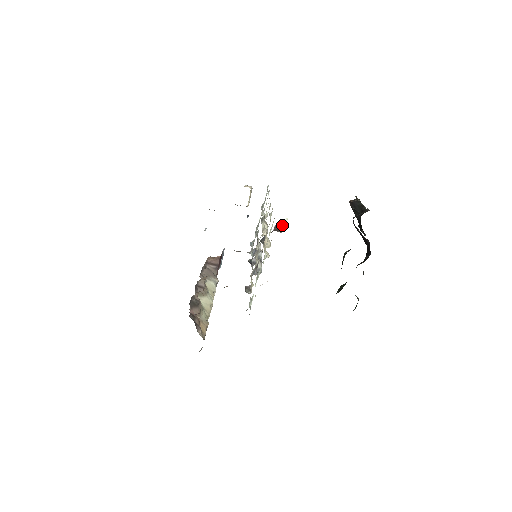
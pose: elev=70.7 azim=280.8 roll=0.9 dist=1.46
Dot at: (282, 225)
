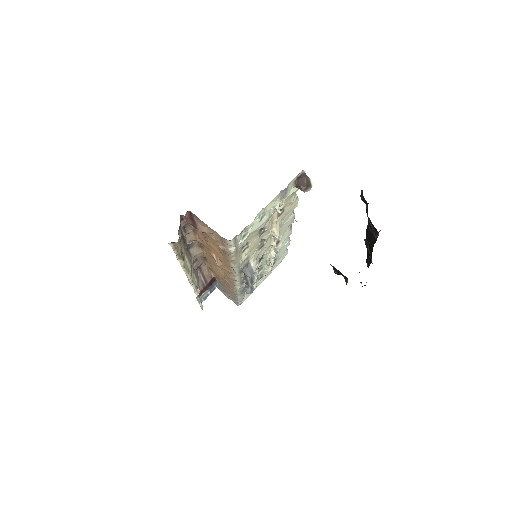
Dot at: (307, 183)
